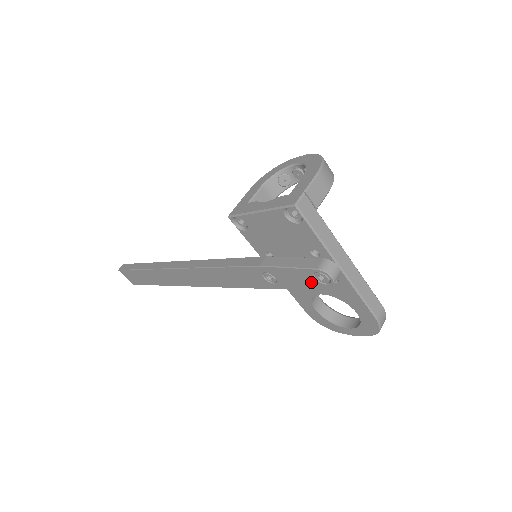
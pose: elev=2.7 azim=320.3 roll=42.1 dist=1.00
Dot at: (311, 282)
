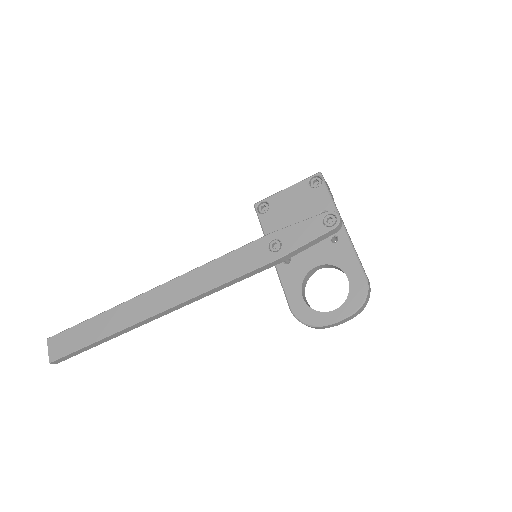
Dot at: (318, 230)
